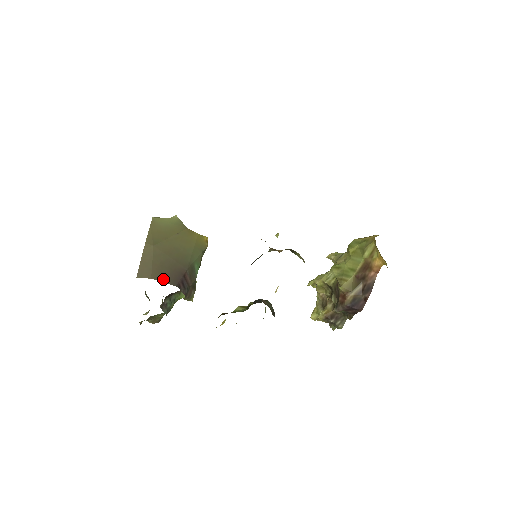
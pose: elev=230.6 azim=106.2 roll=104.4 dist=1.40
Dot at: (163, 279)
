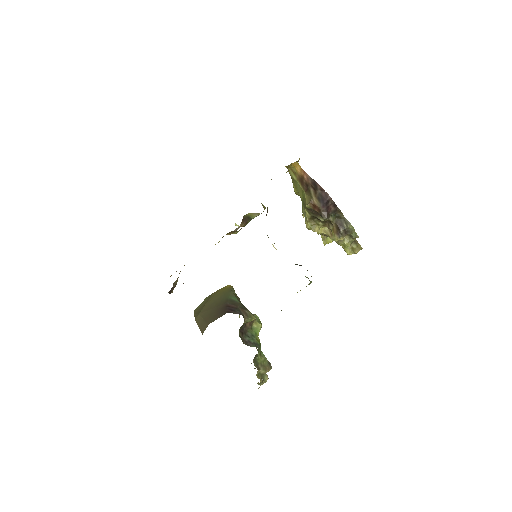
Dot at: (216, 318)
